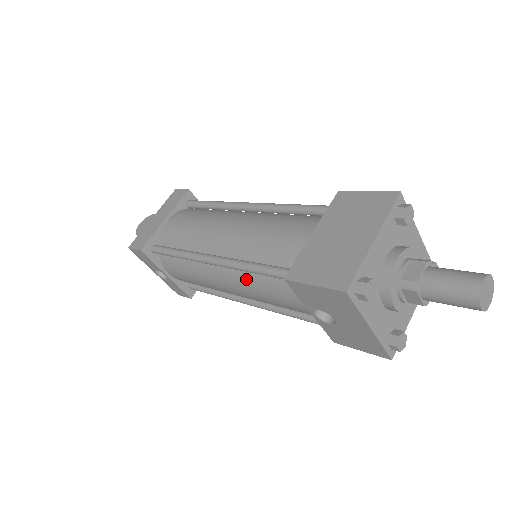
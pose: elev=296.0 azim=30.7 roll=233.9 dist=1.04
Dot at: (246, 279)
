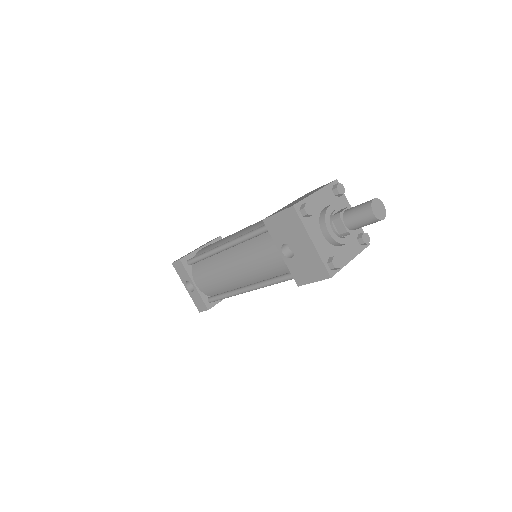
Dot at: (244, 250)
